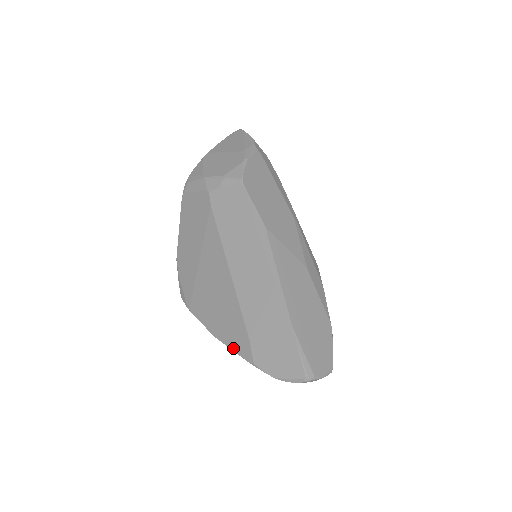
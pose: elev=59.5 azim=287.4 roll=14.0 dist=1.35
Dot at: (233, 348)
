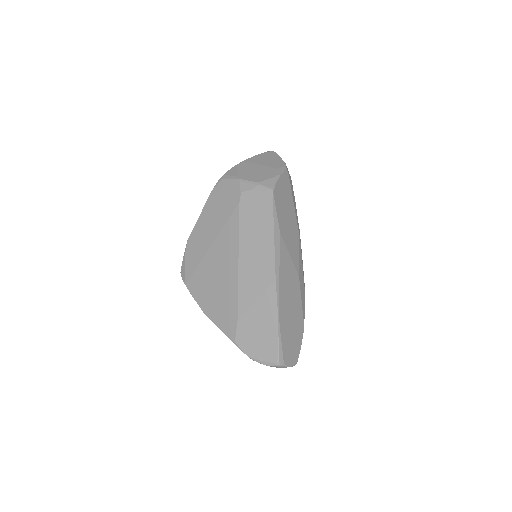
Dot at: (219, 325)
